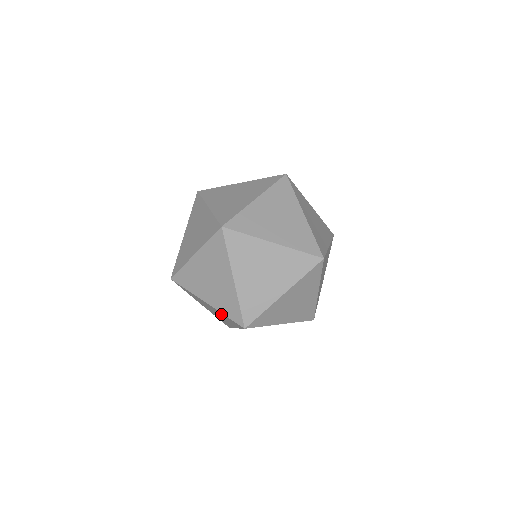
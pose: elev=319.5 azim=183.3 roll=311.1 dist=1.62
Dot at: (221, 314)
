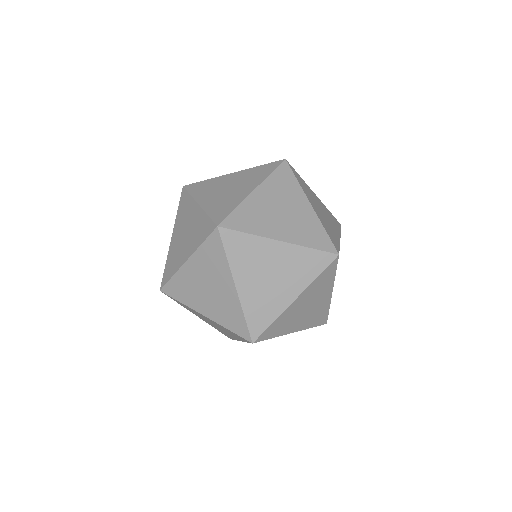
Dot at: (296, 258)
